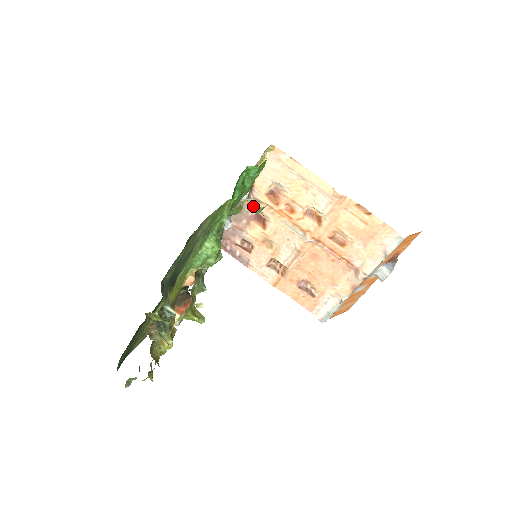
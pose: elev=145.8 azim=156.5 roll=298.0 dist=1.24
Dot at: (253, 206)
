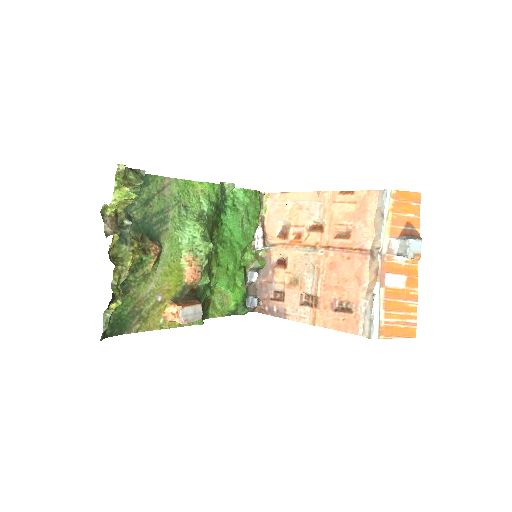
Dot at: (272, 253)
